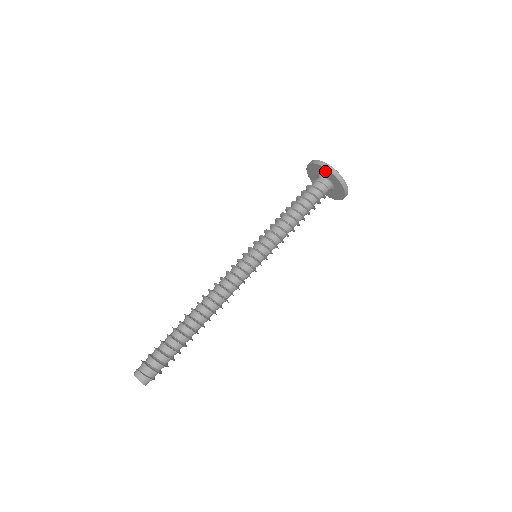
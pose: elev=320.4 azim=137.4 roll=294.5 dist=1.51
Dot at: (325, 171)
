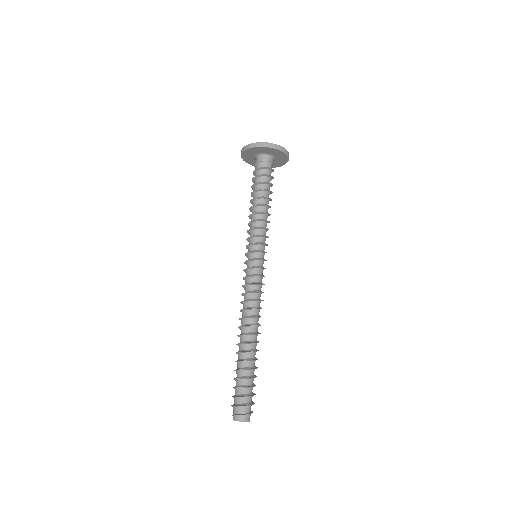
Dot at: (267, 150)
